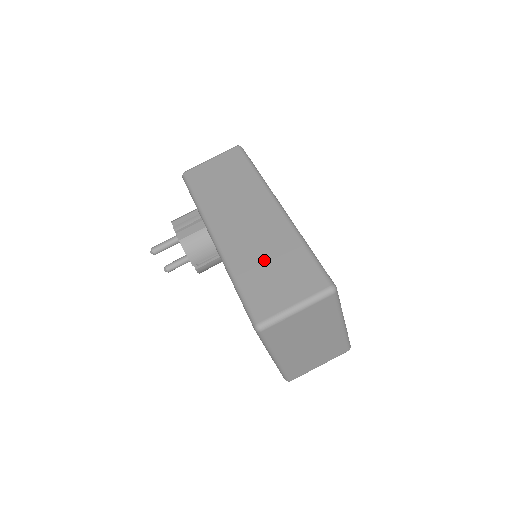
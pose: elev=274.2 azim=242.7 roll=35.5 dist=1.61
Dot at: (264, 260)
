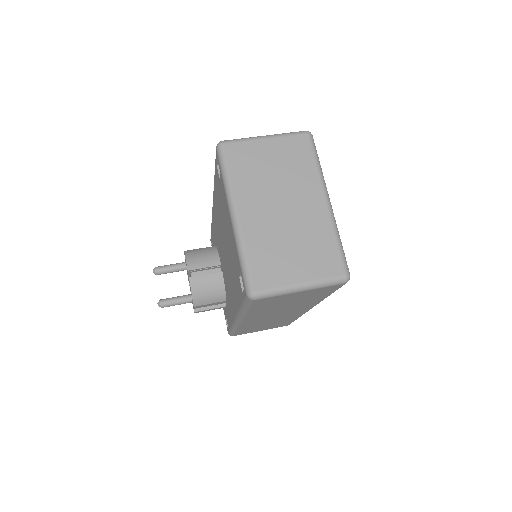
Dot at: occluded
